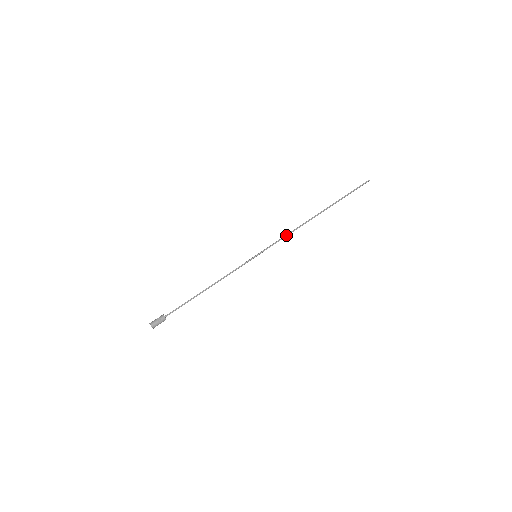
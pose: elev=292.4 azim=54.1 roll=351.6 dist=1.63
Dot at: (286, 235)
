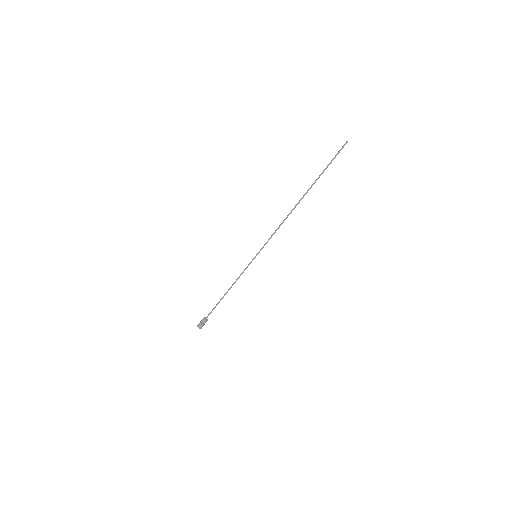
Dot at: occluded
